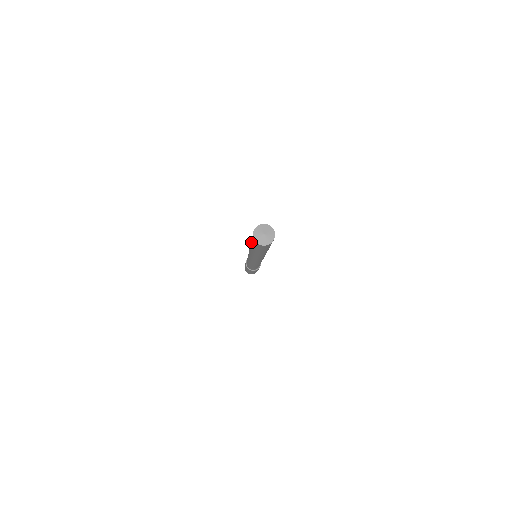
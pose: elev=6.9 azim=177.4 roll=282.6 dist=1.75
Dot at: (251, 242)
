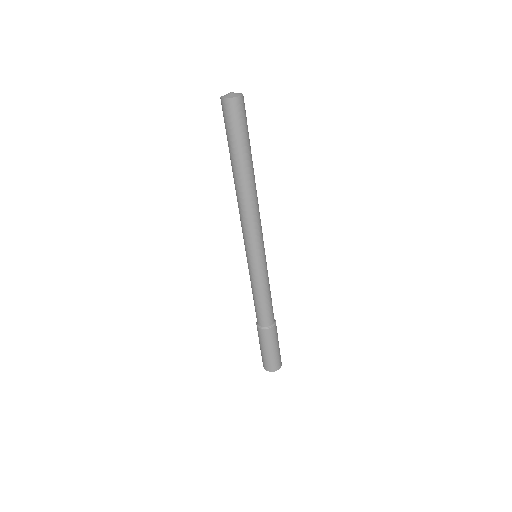
Dot at: occluded
